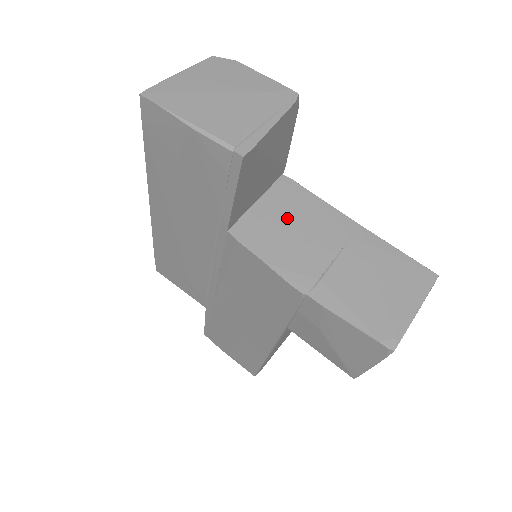
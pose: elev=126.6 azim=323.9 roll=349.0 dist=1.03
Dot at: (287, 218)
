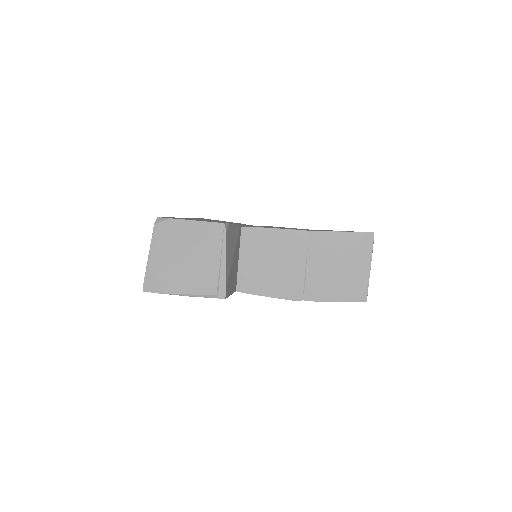
Dot at: (263, 258)
